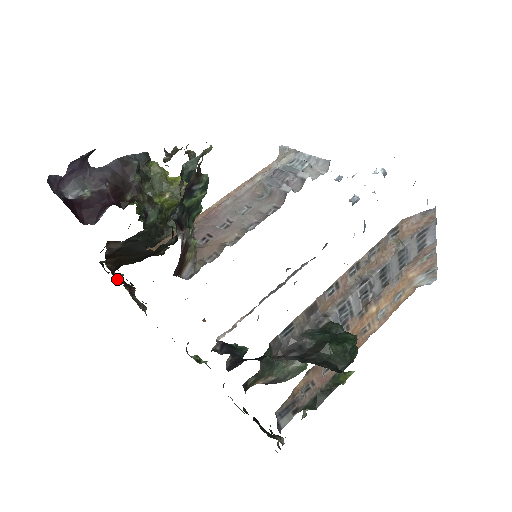
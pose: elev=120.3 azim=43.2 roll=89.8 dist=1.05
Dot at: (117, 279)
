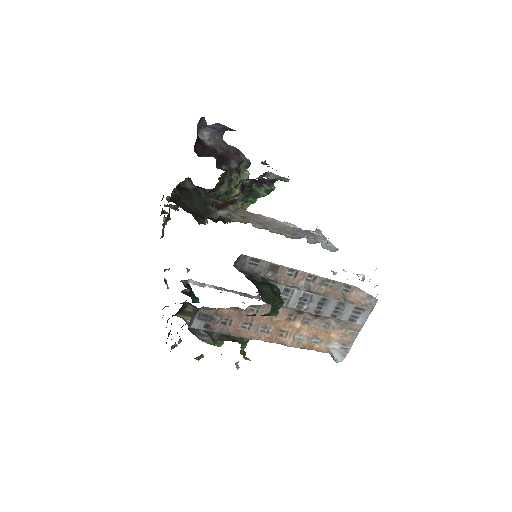
Dot at: occluded
